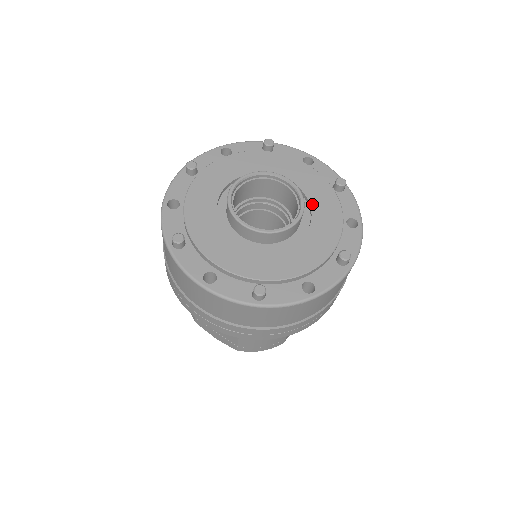
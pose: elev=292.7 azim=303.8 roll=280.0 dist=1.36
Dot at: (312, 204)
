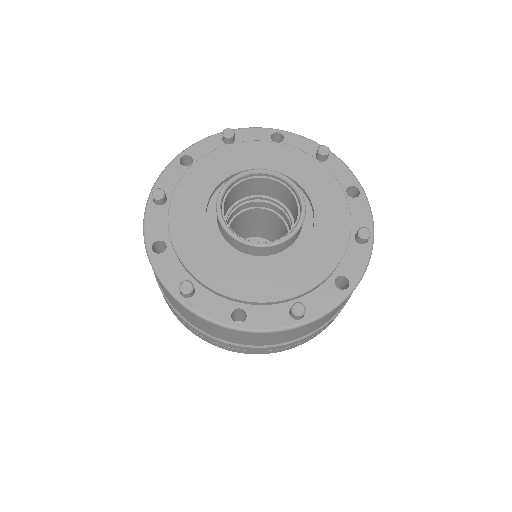
Dot at: (306, 188)
